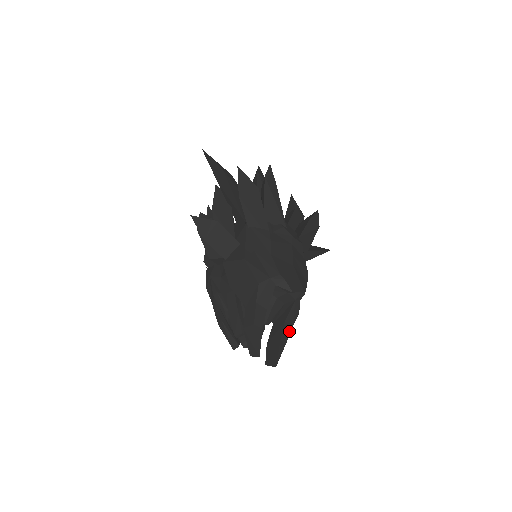
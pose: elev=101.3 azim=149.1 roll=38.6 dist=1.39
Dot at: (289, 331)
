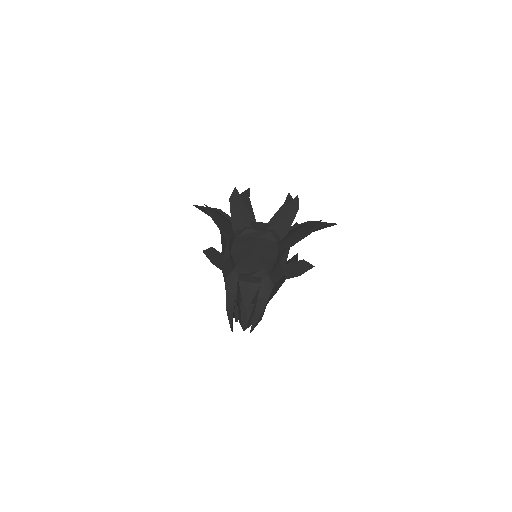
Dot at: (265, 303)
